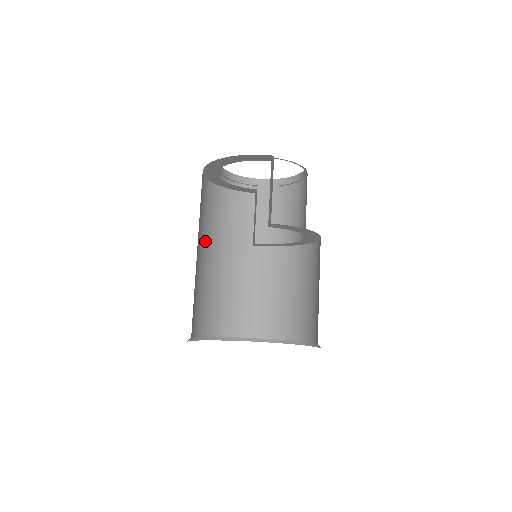
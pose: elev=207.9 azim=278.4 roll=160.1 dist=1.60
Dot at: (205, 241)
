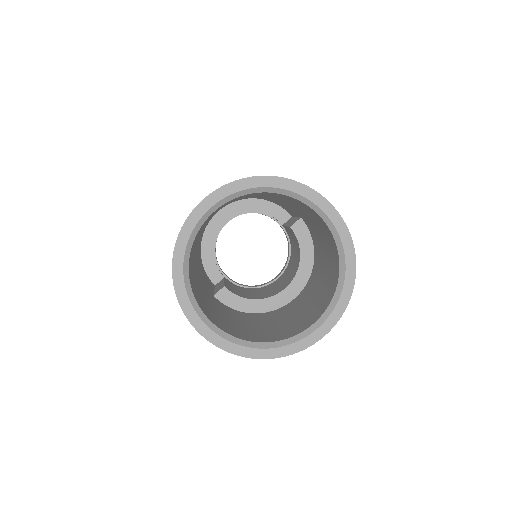
Dot at: occluded
